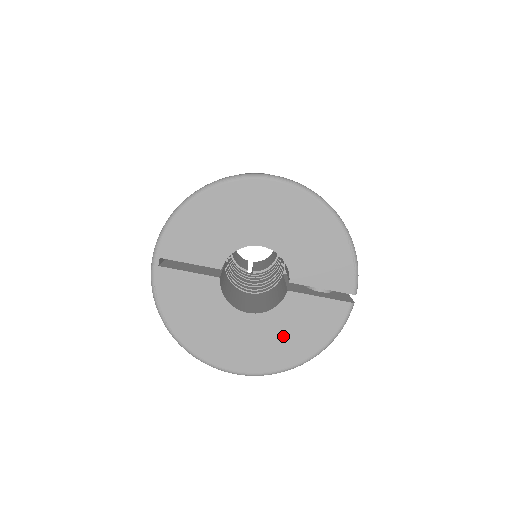
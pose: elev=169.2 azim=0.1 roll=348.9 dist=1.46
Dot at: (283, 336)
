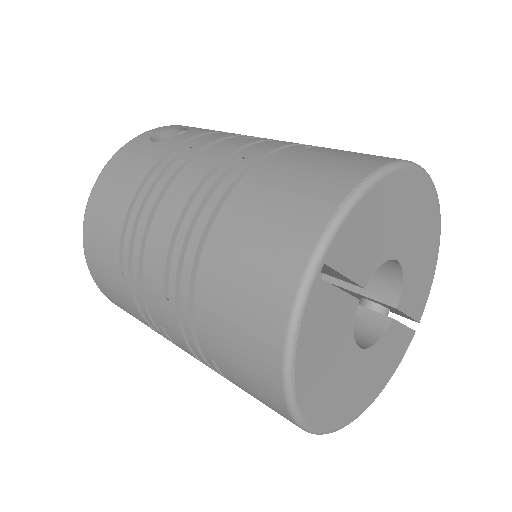
Dot at: (372, 375)
